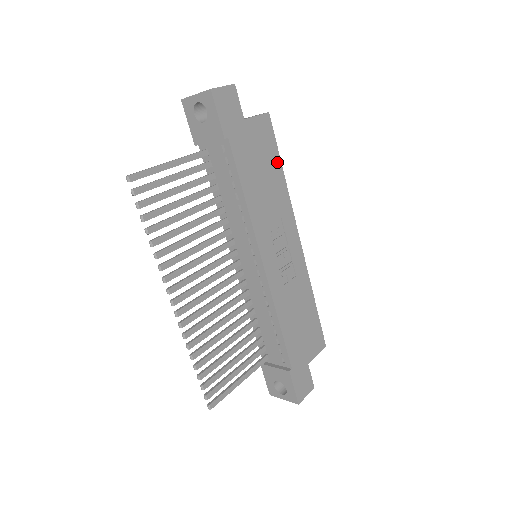
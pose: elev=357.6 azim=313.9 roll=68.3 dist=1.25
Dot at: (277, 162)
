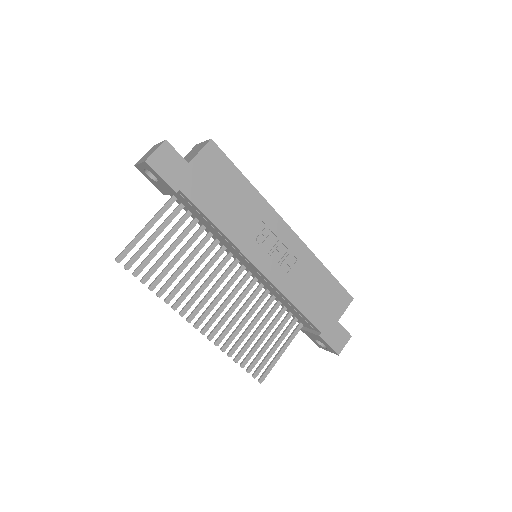
Dot at: (238, 177)
